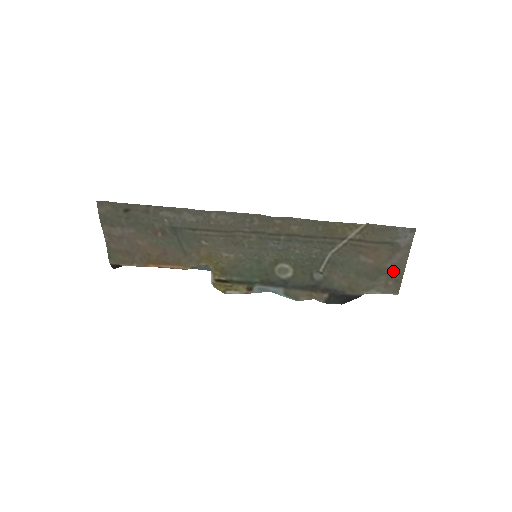
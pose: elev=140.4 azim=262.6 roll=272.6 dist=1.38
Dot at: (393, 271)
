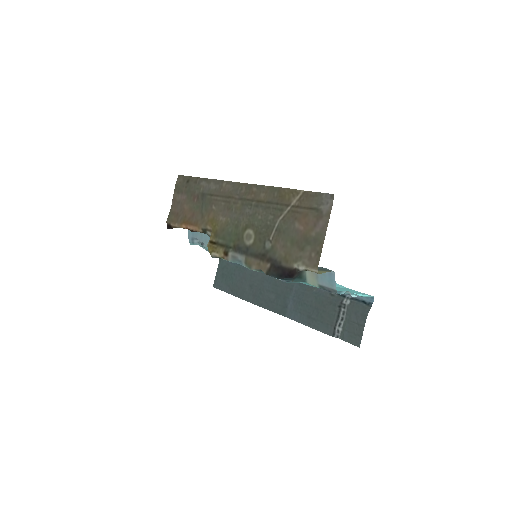
Dot at: (316, 241)
